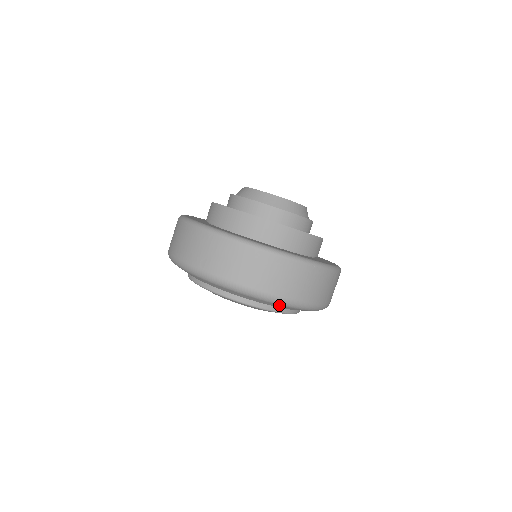
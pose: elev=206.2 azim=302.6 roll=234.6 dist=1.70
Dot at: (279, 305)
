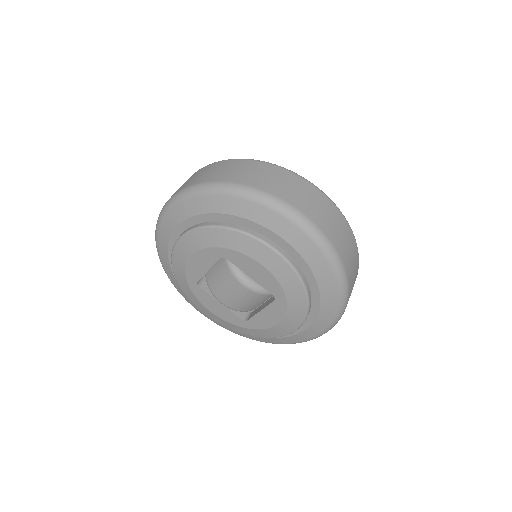
Dot at: (290, 224)
